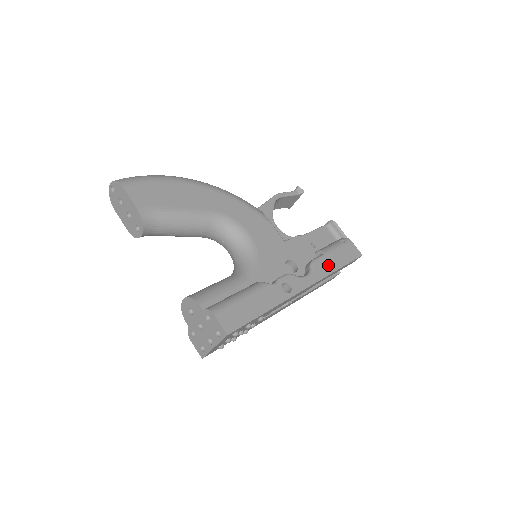
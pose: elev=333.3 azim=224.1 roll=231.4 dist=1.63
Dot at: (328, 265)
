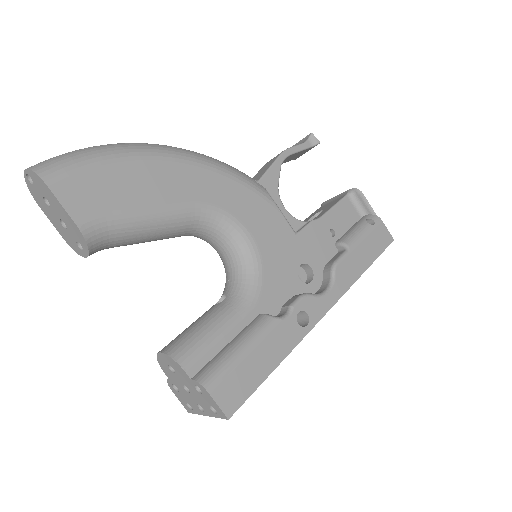
Dot at: (354, 267)
